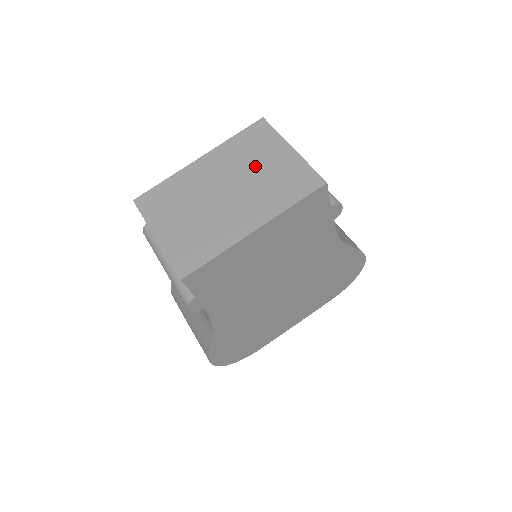
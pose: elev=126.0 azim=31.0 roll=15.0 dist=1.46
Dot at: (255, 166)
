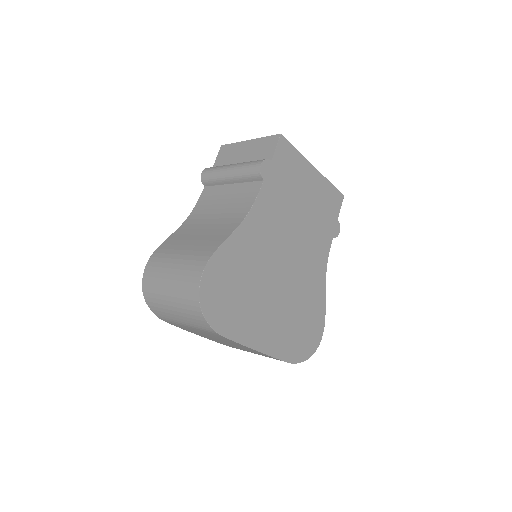
Dot at: occluded
